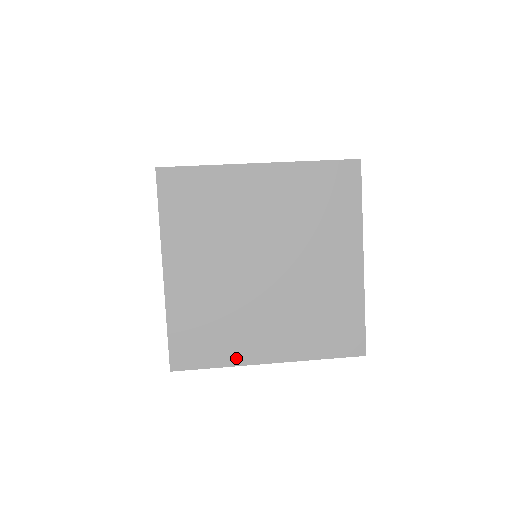
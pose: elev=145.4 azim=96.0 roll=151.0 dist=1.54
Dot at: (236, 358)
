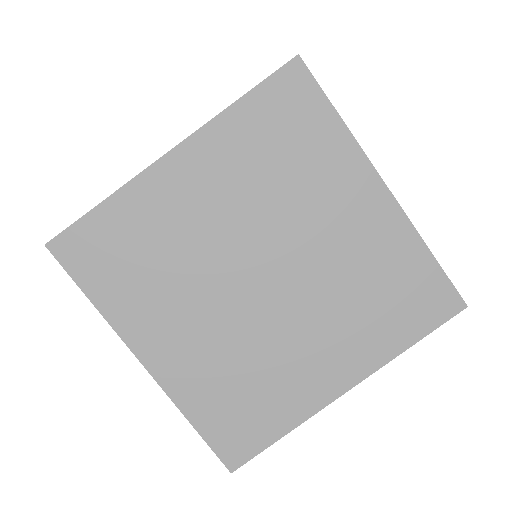
Dot at: (301, 410)
